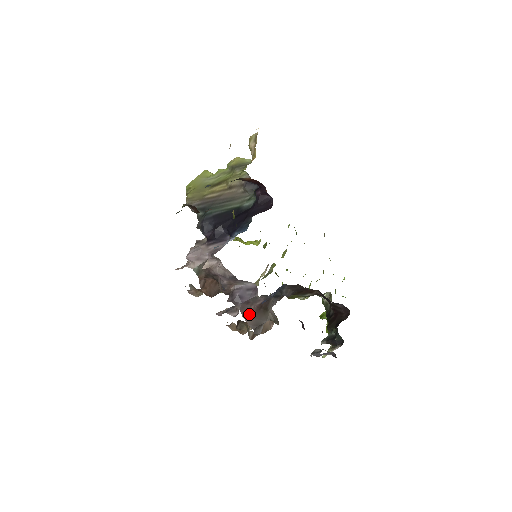
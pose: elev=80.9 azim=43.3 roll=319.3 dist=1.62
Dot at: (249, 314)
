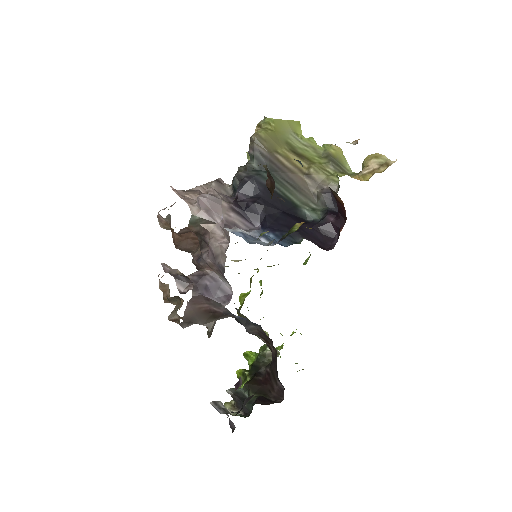
Dot at: (196, 306)
